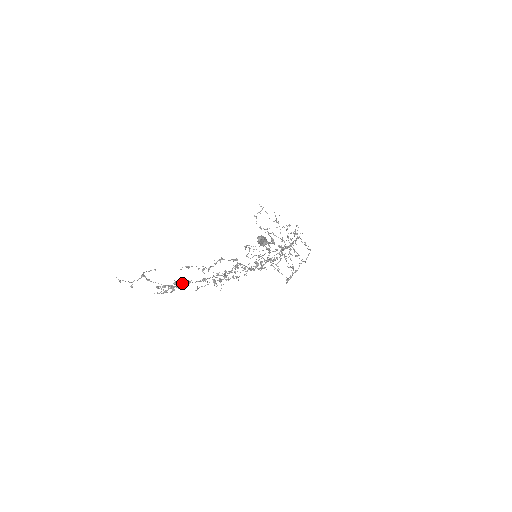
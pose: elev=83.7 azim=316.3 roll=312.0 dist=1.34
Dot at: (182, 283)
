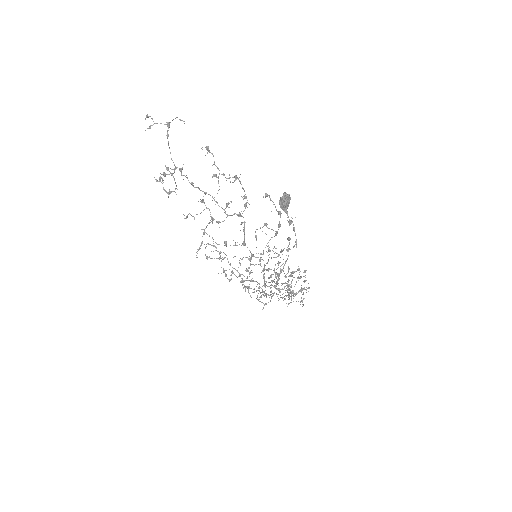
Dot at: occluded
